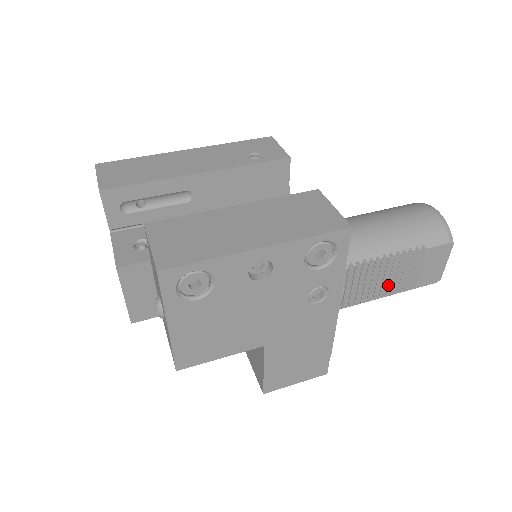
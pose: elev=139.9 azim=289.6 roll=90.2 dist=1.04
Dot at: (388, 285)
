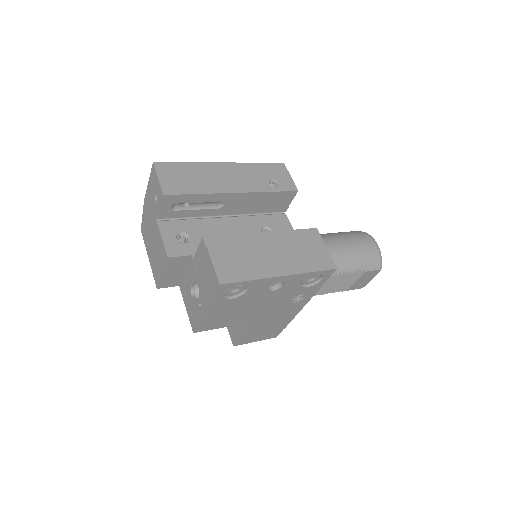
Dot at: (333, 287)
